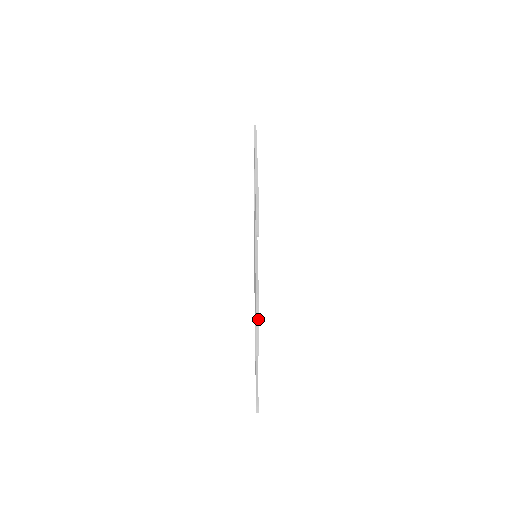
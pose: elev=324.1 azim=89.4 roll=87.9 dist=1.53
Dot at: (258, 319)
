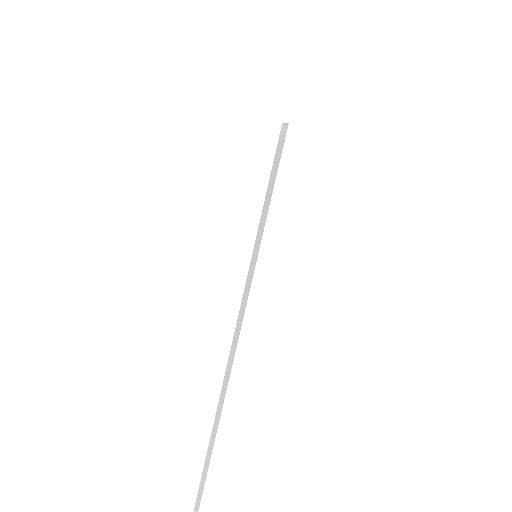
Dot at: occluded
